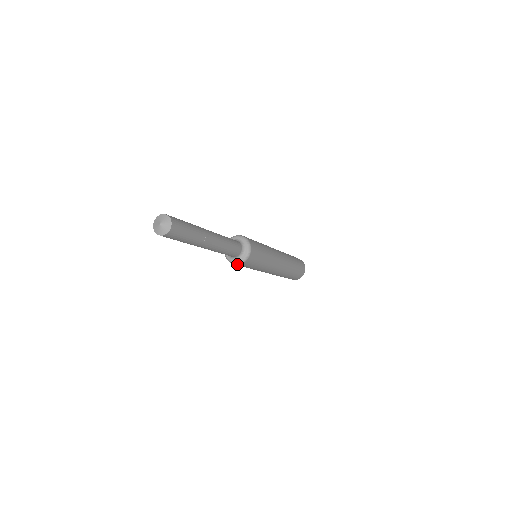
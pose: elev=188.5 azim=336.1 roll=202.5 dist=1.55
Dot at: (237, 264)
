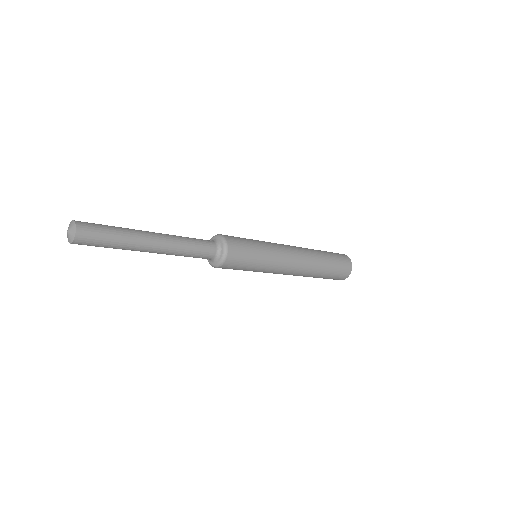
Dot at: (216, 267)
